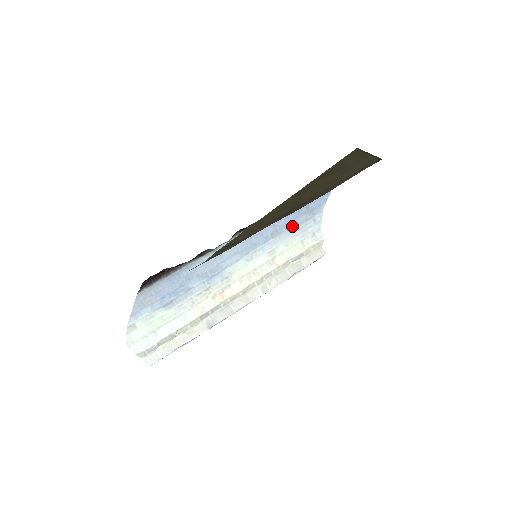
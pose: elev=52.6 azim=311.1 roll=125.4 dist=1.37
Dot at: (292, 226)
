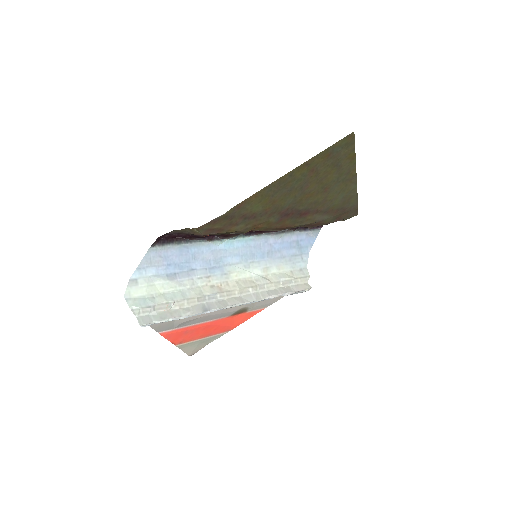
Dot at: (284, 254)
